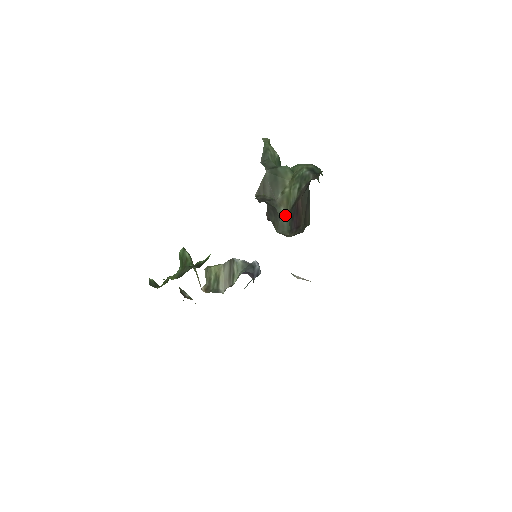
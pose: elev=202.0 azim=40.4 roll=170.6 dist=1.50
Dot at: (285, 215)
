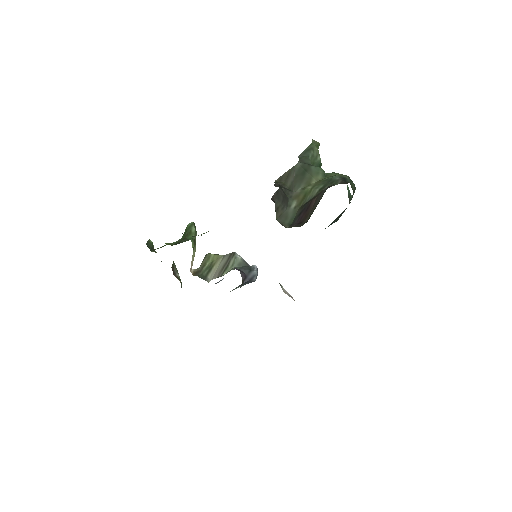
Dot at: (294, 209)
